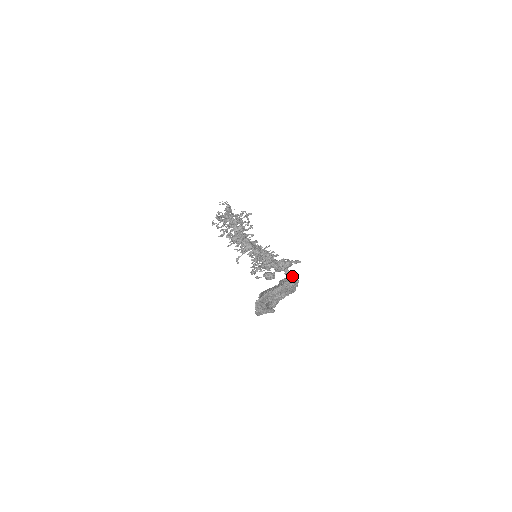
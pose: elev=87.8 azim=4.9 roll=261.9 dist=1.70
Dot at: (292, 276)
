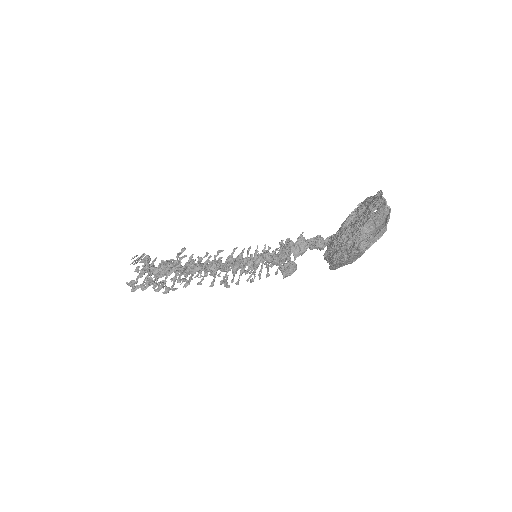
Dot at: occluded
